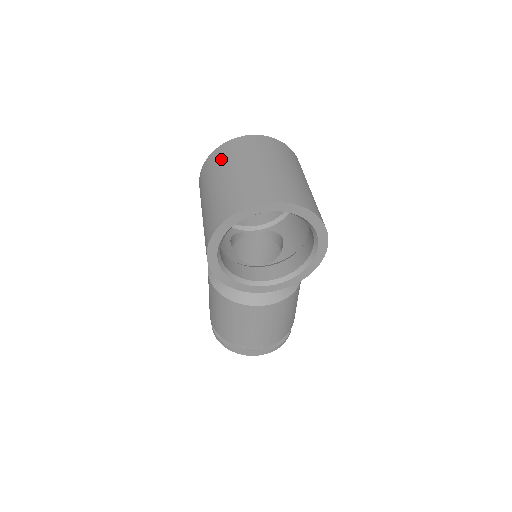
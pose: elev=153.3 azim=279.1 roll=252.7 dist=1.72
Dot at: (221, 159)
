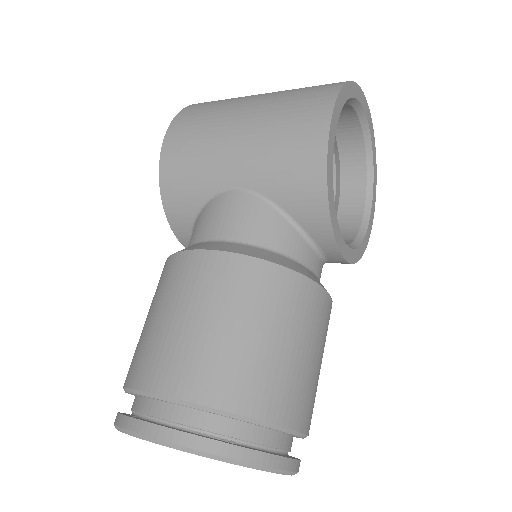
Dot at: occluded
